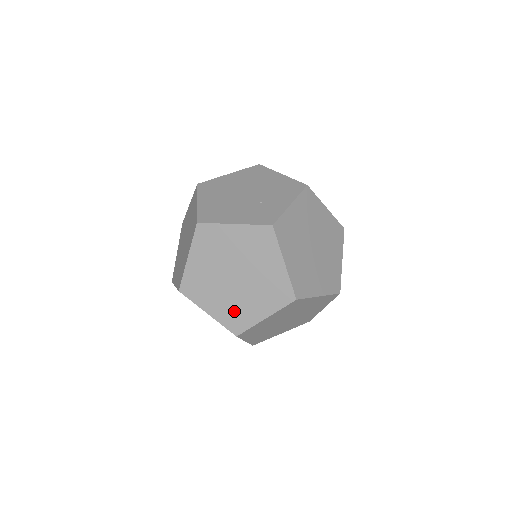
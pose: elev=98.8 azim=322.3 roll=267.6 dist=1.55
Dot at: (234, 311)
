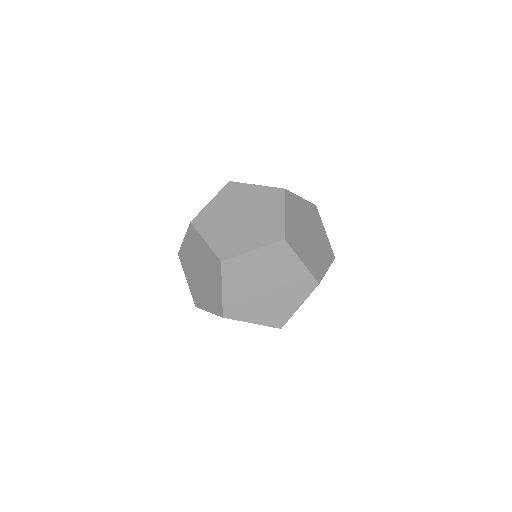
Dot at: (264, 231)
